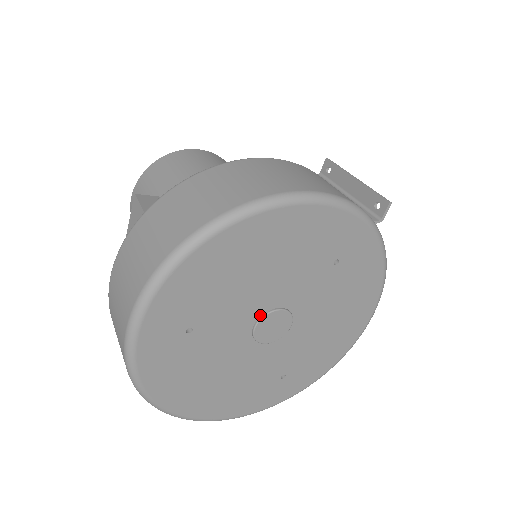
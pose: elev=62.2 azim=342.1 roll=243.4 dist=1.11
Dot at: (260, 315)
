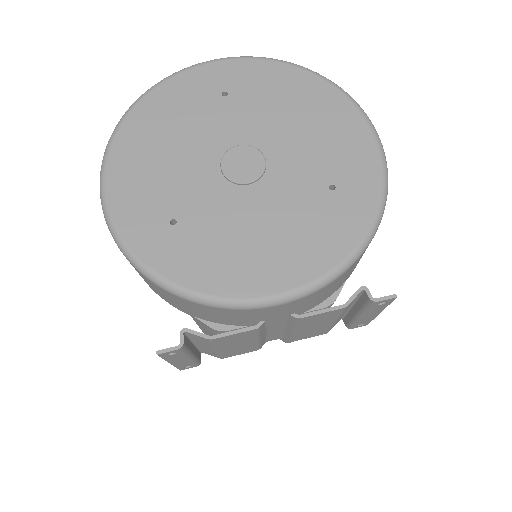
Dot at: (253, 146)
